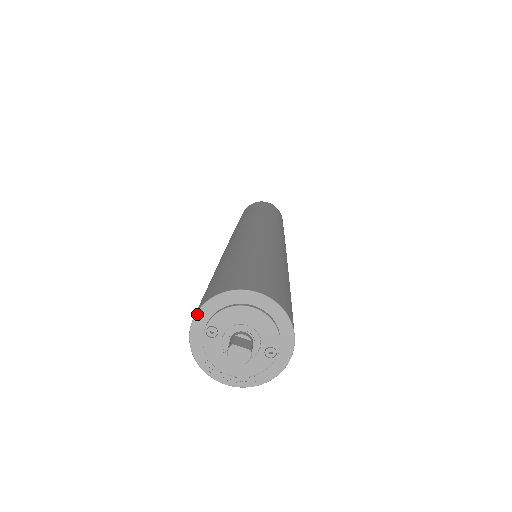
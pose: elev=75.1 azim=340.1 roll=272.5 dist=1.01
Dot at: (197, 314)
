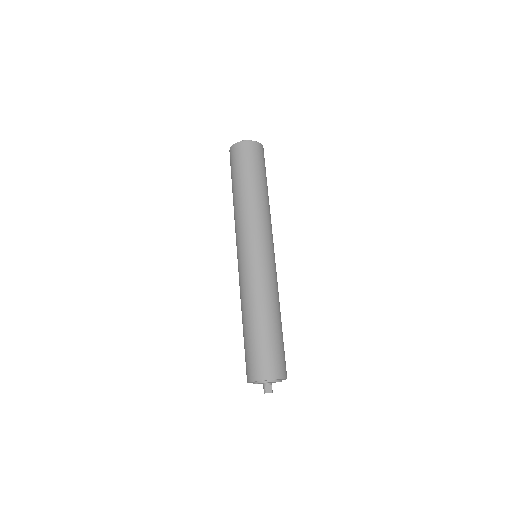
Dot at: occluded
